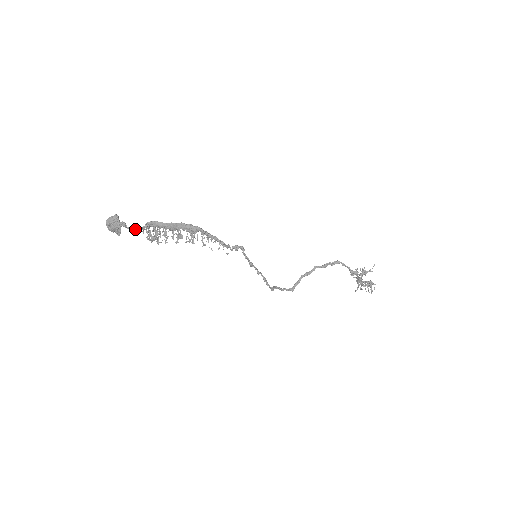
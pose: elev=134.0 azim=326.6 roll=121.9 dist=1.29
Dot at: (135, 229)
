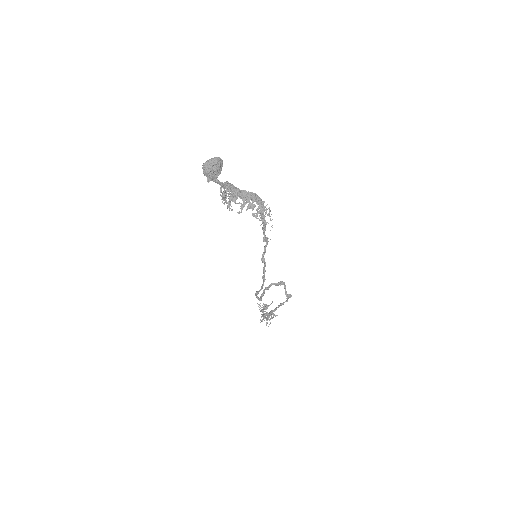
Dot at: (219, 182)
